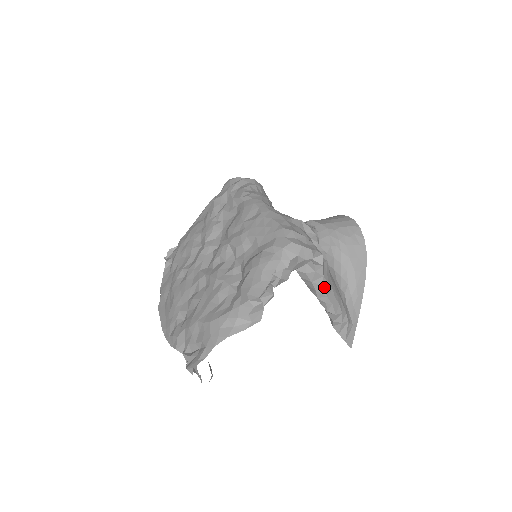
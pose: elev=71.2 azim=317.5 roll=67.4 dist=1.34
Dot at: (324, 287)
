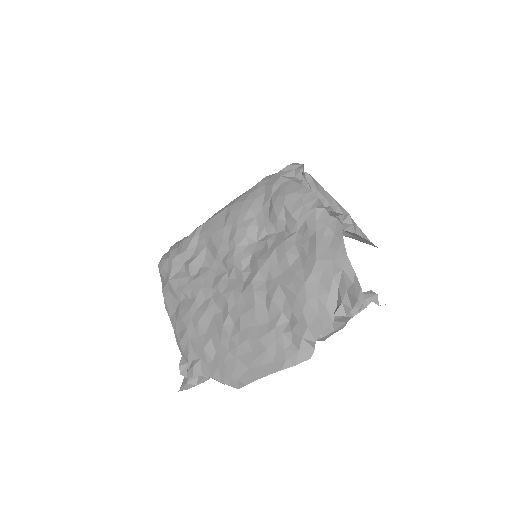
Dot at: (326, 191)
